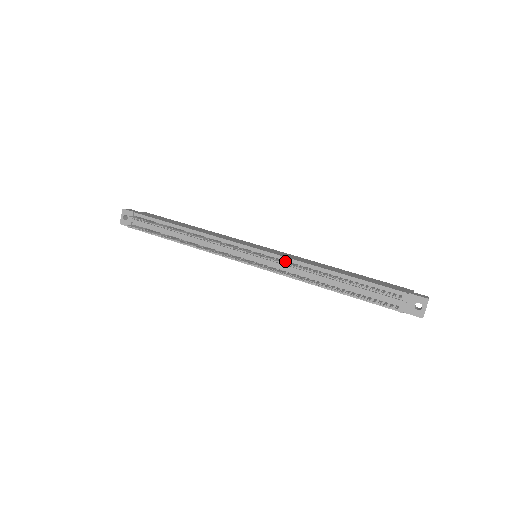
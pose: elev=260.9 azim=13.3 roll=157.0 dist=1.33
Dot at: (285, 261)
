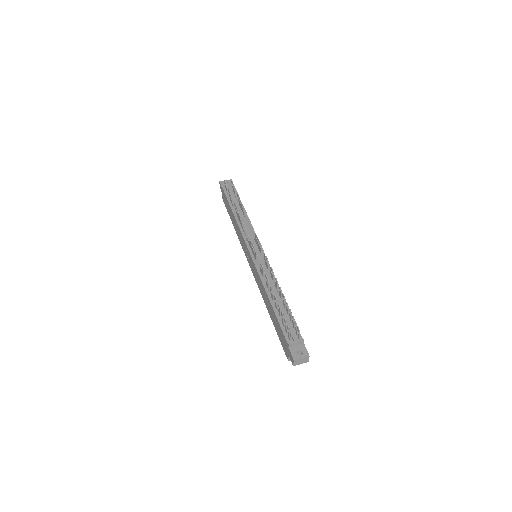
Dot at: occluded
